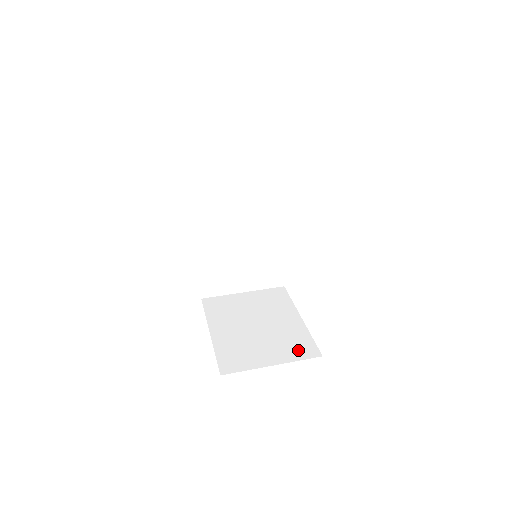
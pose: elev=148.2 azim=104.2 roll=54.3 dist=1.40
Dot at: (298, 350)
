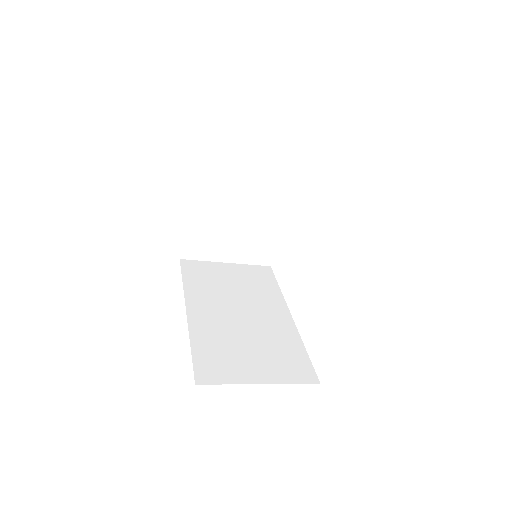
Dot at: occluded
